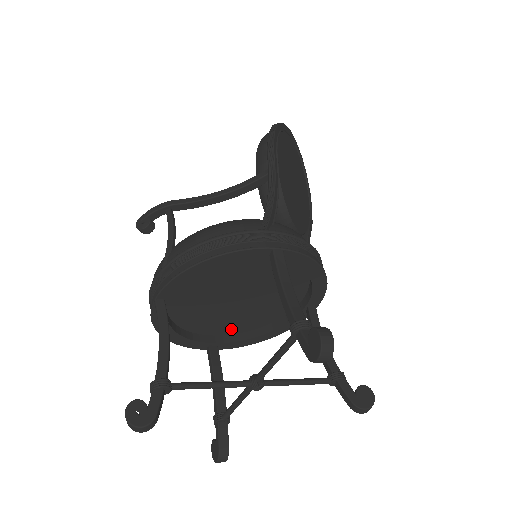
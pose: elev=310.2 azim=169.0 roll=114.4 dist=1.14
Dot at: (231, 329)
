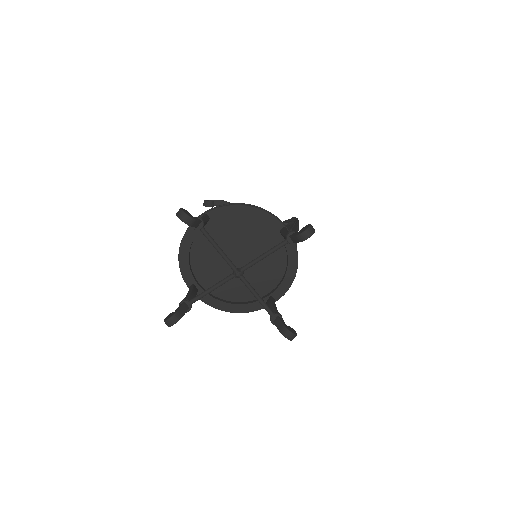
Dot at: occluded
